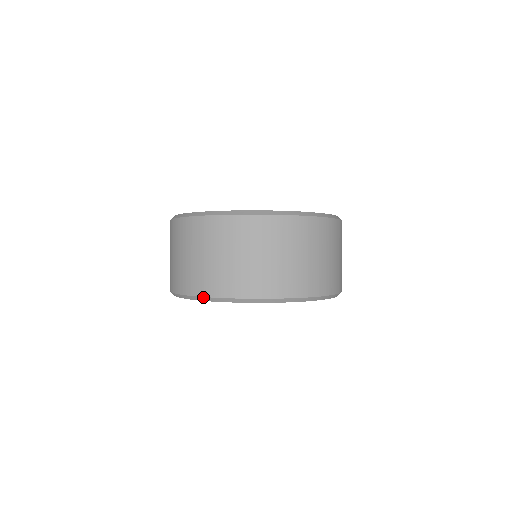
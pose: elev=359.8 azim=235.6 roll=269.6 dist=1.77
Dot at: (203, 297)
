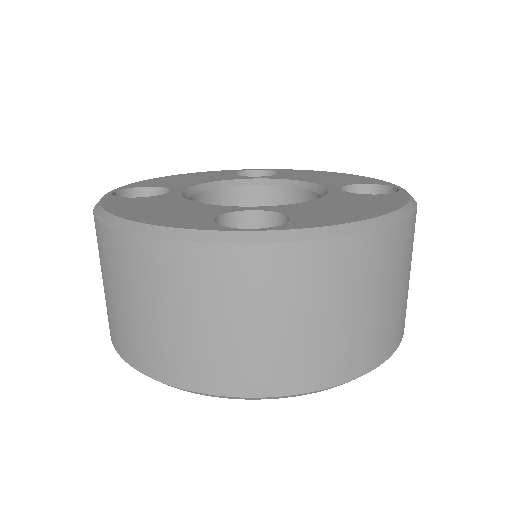
Dot at: (111, 338)
